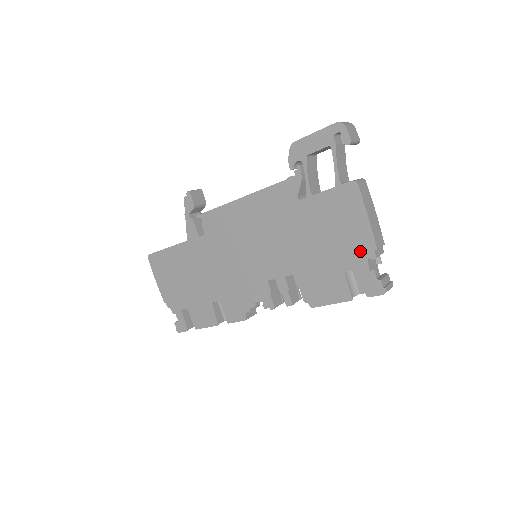
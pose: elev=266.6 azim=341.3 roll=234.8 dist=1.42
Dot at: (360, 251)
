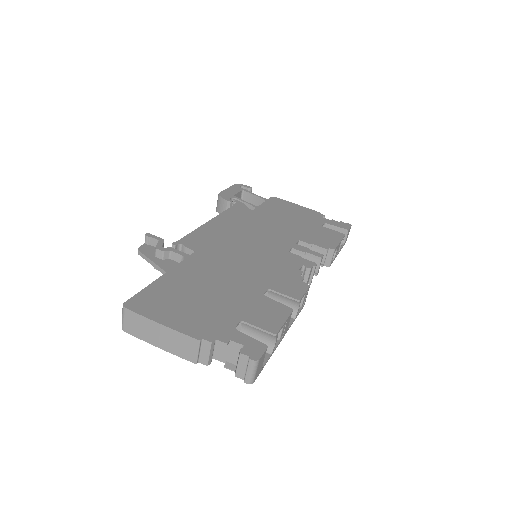
Dot at: (315, 216)
